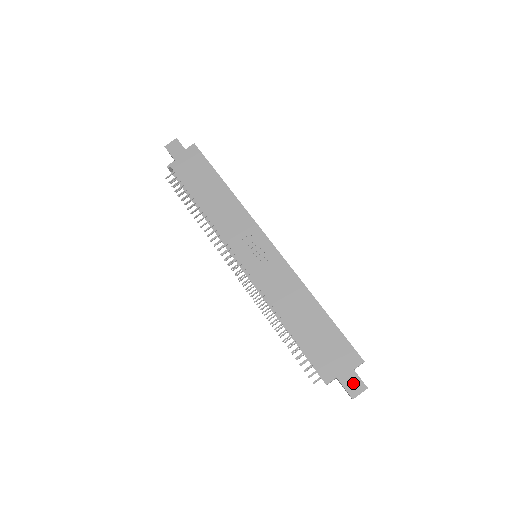
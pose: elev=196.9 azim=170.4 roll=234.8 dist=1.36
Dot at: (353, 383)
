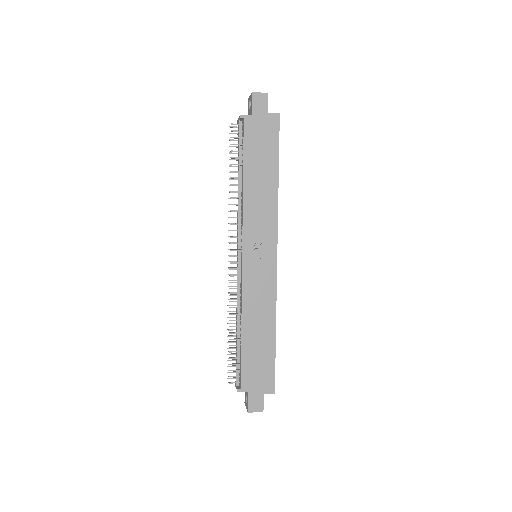
Dot at: (256, 402)
